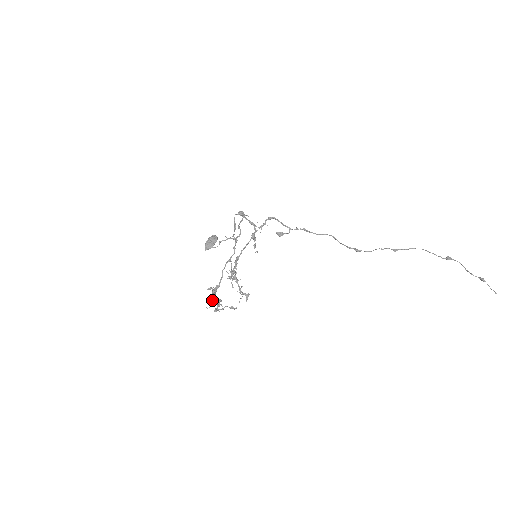
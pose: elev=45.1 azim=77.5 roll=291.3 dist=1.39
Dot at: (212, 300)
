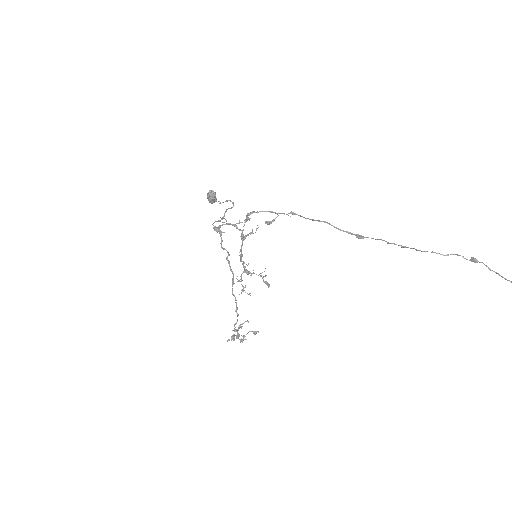
Dot at: (237, 331)
